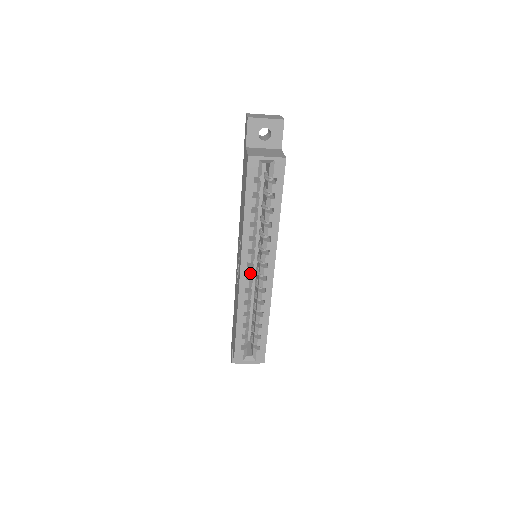
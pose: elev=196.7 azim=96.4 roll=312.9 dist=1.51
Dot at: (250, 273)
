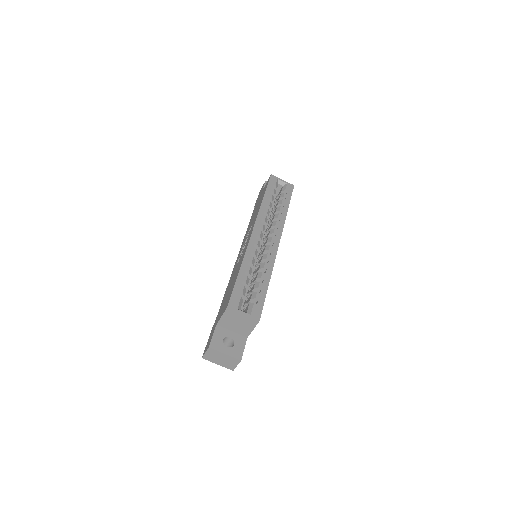
Dot at: (260, 235)
